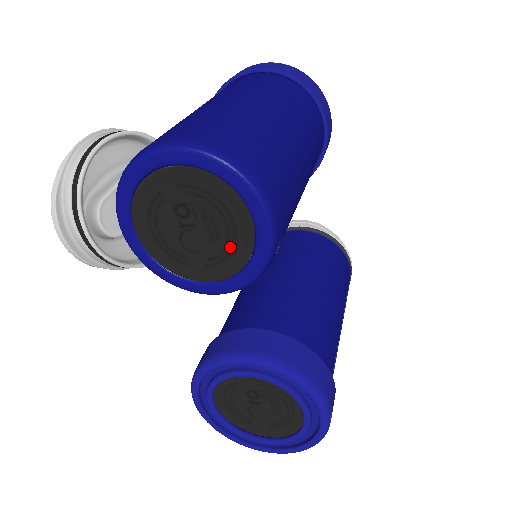
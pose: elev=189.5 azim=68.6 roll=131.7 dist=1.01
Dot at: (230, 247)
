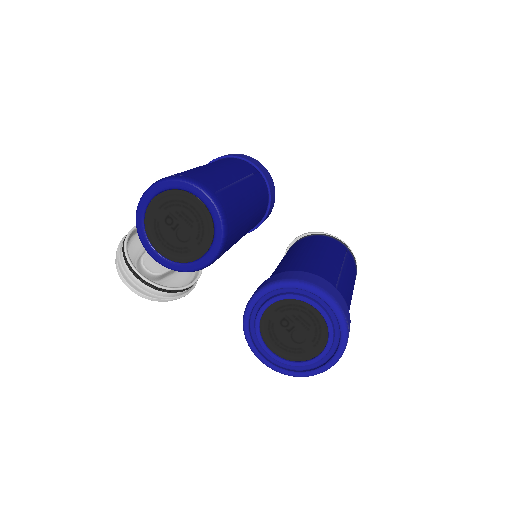
Dot at: (200, 222)
